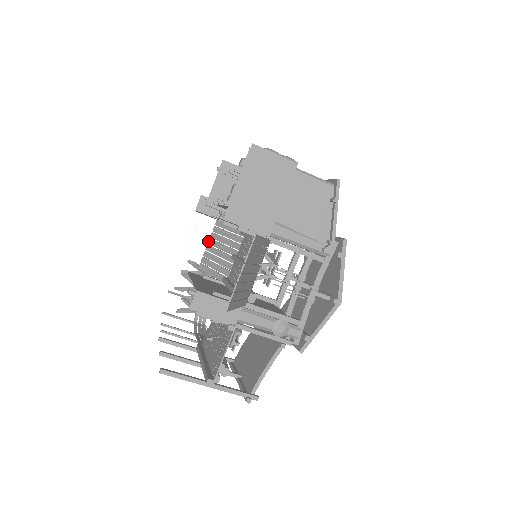
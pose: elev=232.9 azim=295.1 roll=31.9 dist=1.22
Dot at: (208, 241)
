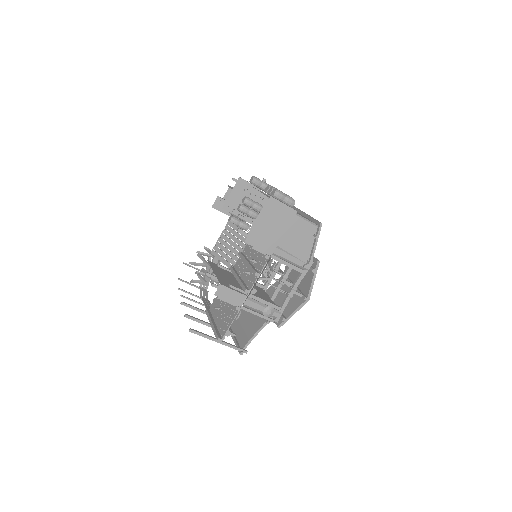
Dot at: (220, 235)
